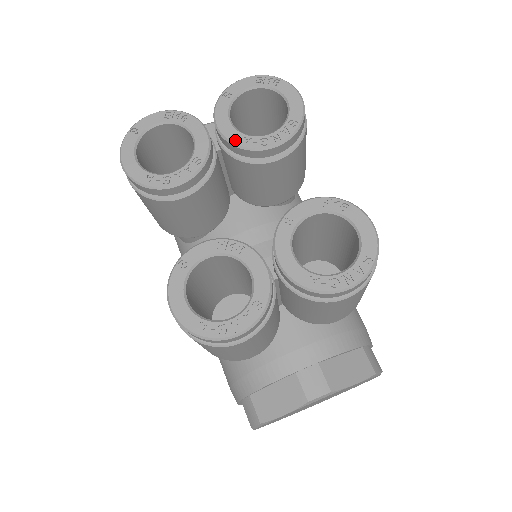
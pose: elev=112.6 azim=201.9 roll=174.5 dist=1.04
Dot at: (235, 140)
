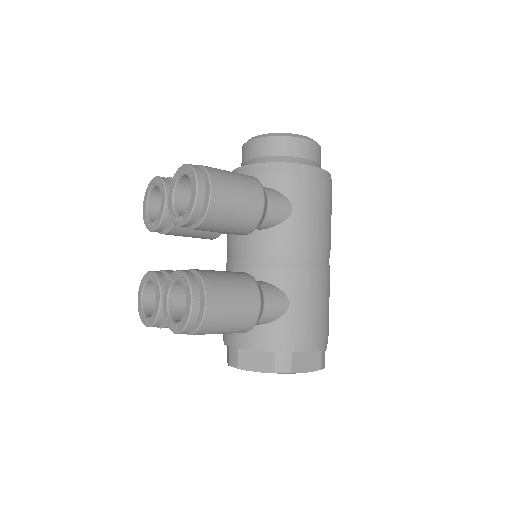
Dot at: (170, 213)
